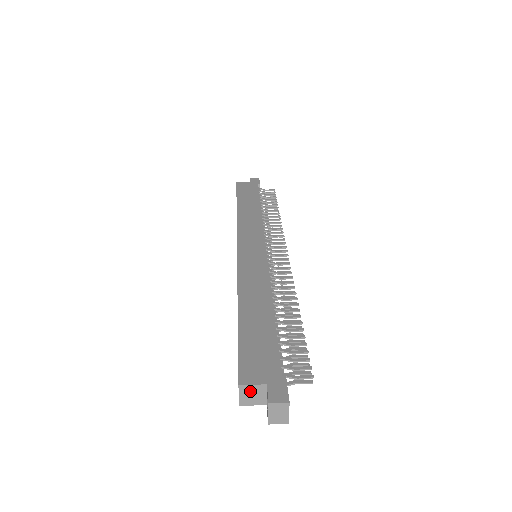
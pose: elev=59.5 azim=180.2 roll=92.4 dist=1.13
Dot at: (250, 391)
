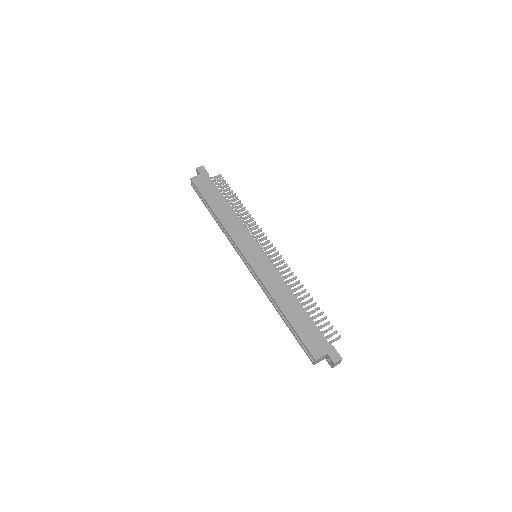
Dot at: (320, 359)
